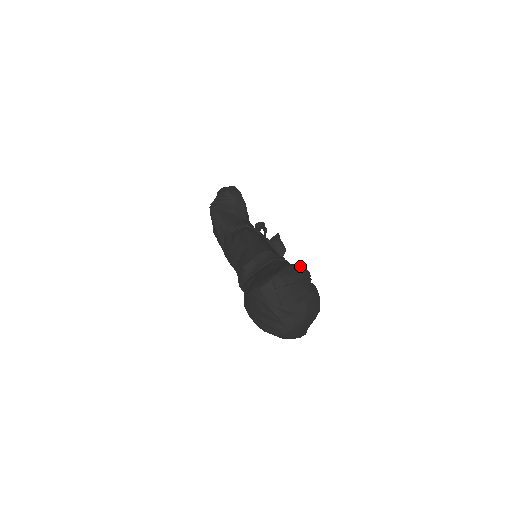
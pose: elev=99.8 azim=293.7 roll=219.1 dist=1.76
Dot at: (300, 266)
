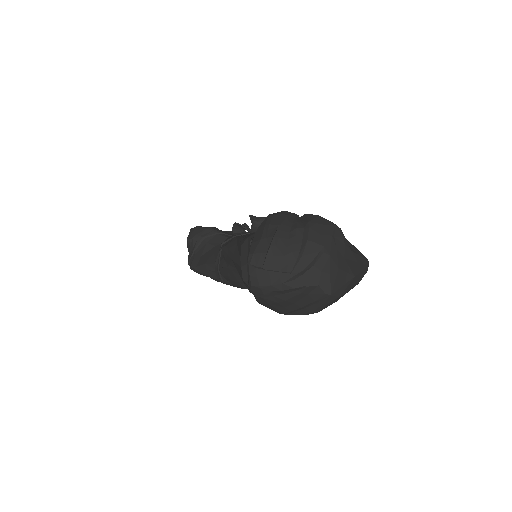
Dot at: (266, 219)
